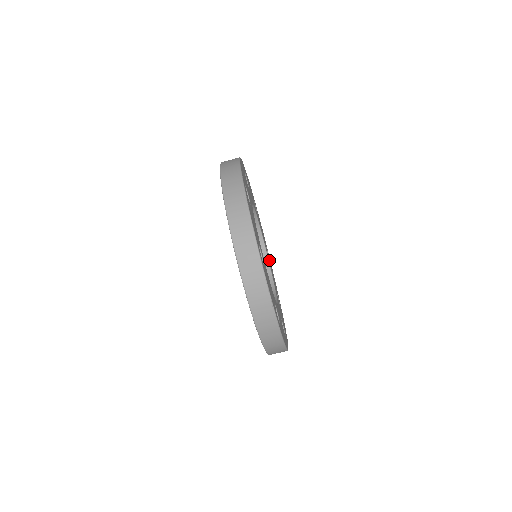
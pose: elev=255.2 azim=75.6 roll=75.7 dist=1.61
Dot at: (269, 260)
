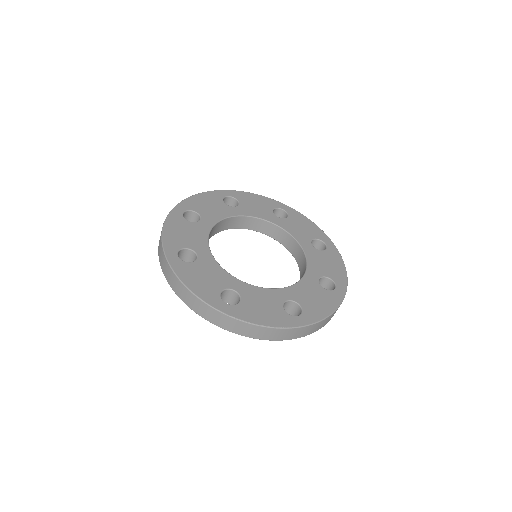
Dot at: (240, 206)
